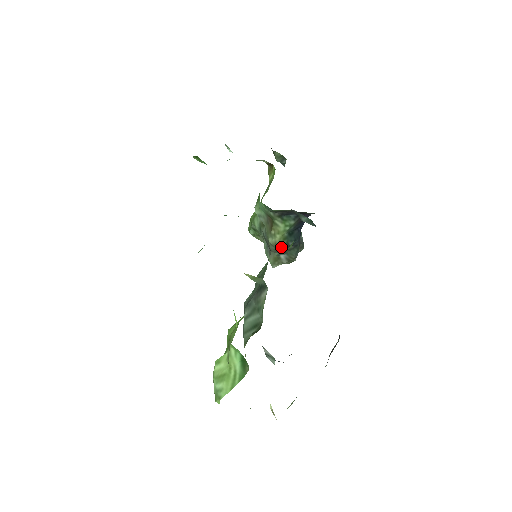
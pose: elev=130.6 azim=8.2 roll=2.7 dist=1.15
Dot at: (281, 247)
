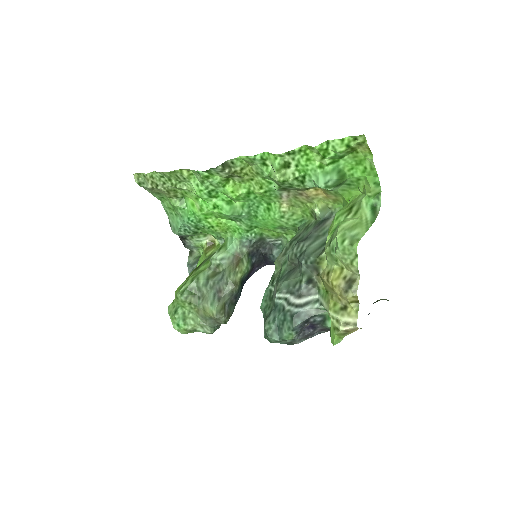
Dot at: (237, 288)
